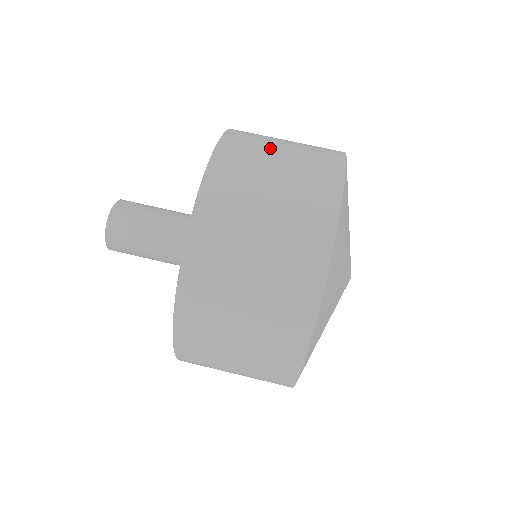
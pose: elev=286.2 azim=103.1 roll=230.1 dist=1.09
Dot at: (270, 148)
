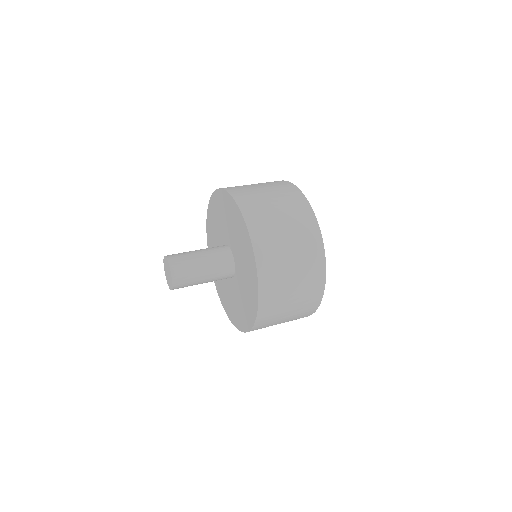
Dot at: occluded
